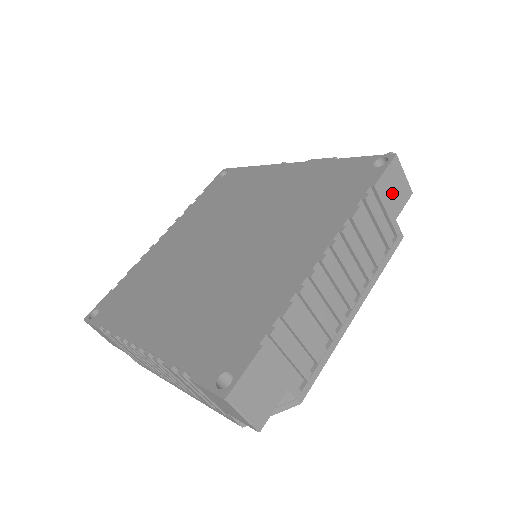
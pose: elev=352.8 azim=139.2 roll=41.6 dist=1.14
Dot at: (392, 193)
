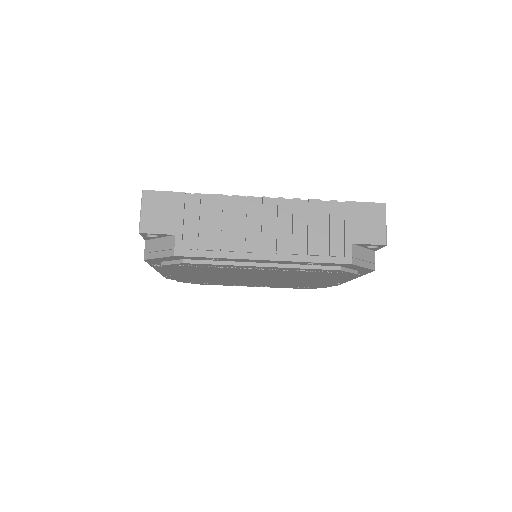
Dot at: occluded
